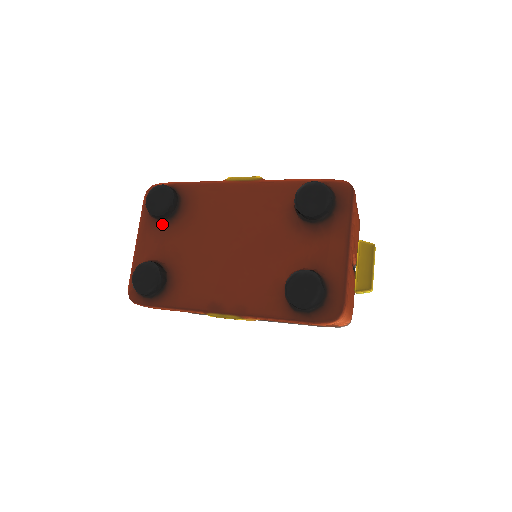
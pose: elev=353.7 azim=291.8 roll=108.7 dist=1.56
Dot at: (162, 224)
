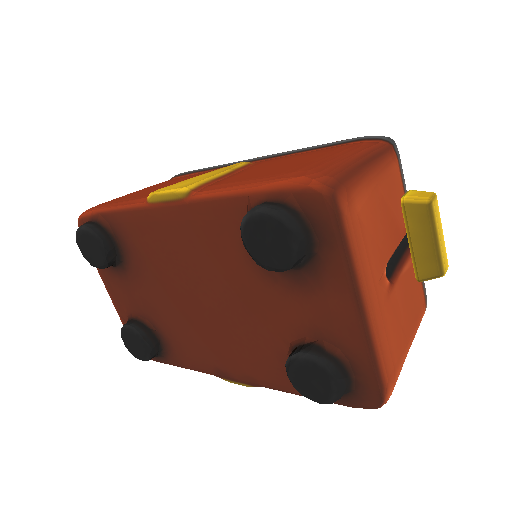
Dot at: (116, 271)
